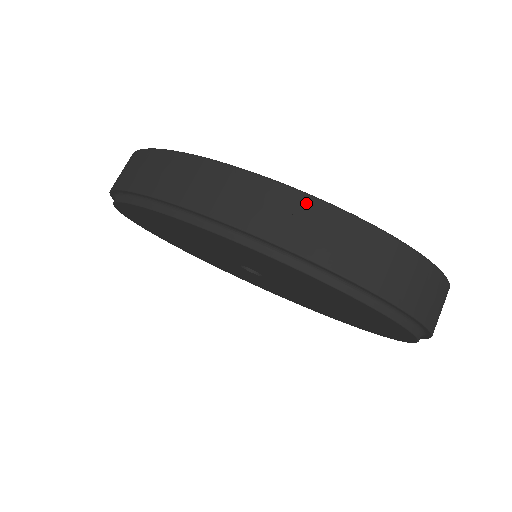
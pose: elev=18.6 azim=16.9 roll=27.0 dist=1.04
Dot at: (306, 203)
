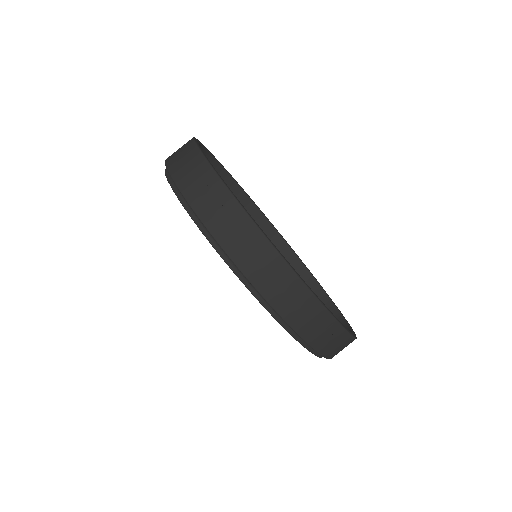
Dot at: (320, 311)
